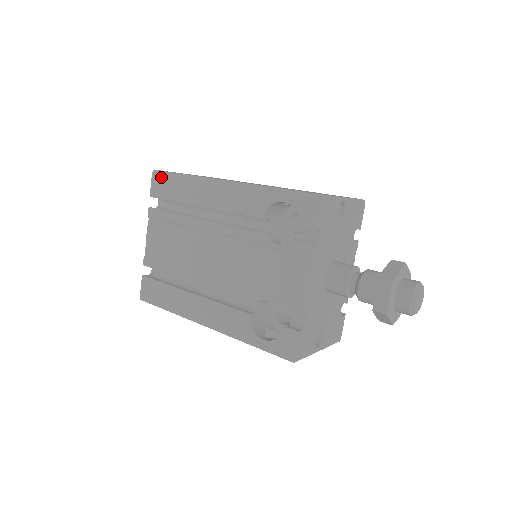
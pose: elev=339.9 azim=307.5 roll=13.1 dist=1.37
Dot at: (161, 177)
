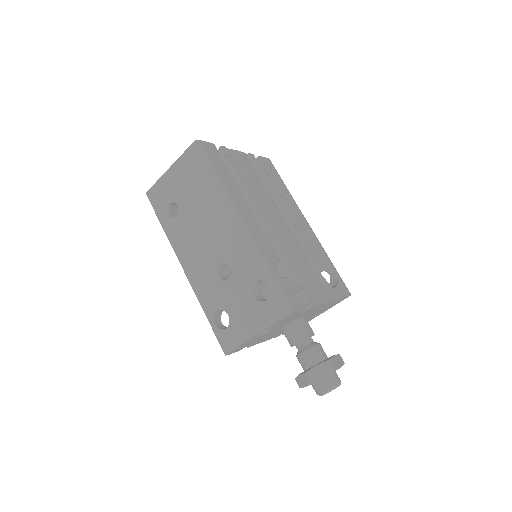
Dot at: occluded
